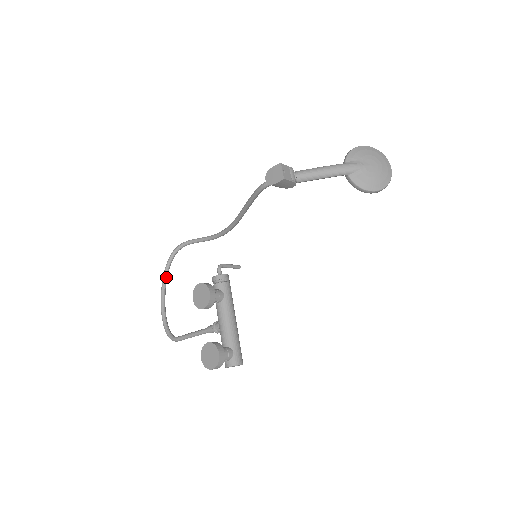
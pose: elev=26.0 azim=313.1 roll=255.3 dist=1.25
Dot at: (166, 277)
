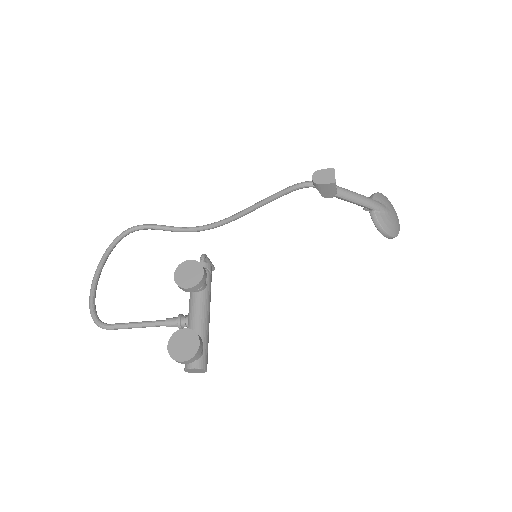
Dot at: (109, 254)
